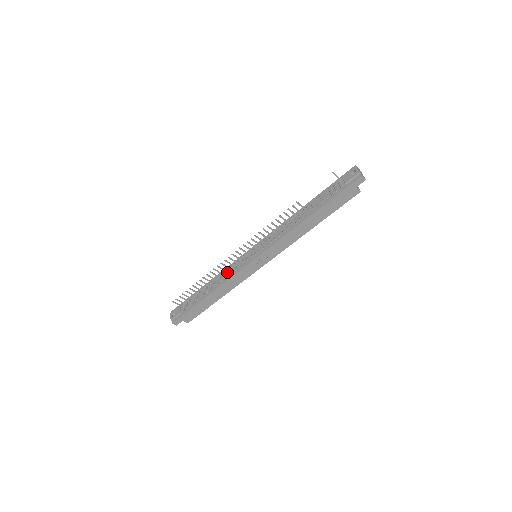
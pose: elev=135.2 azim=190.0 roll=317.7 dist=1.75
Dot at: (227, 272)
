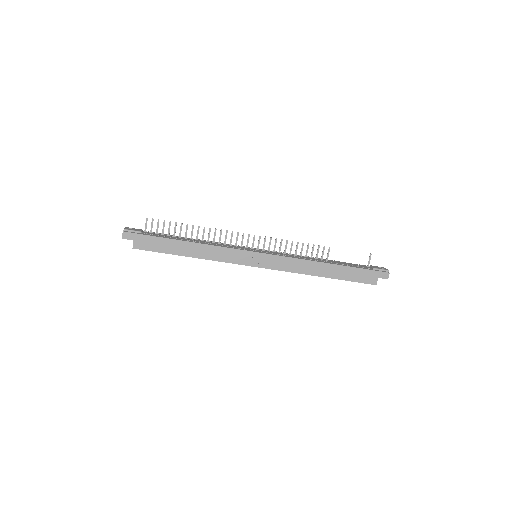
Dot at: (220, 244)
